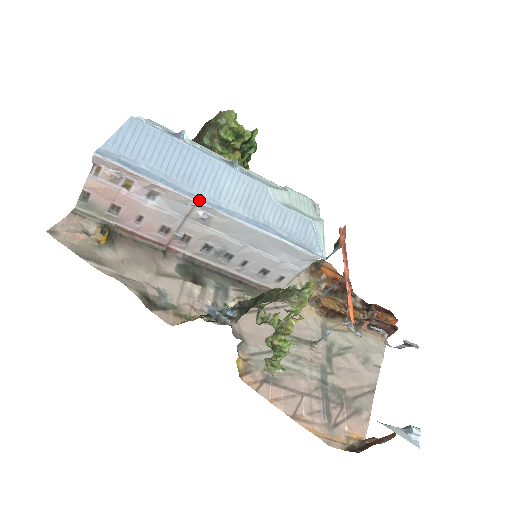
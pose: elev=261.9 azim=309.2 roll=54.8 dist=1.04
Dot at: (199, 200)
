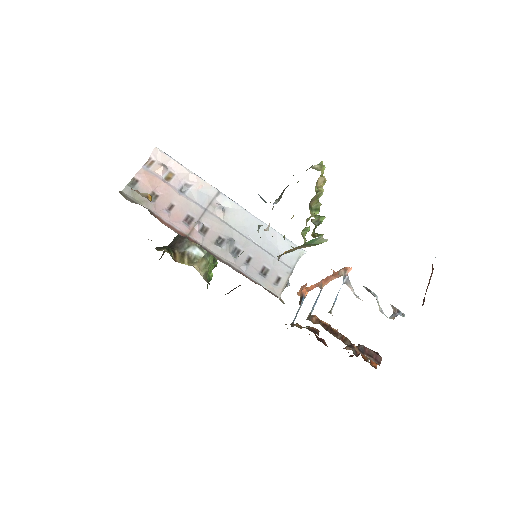
Dot at: occluded
